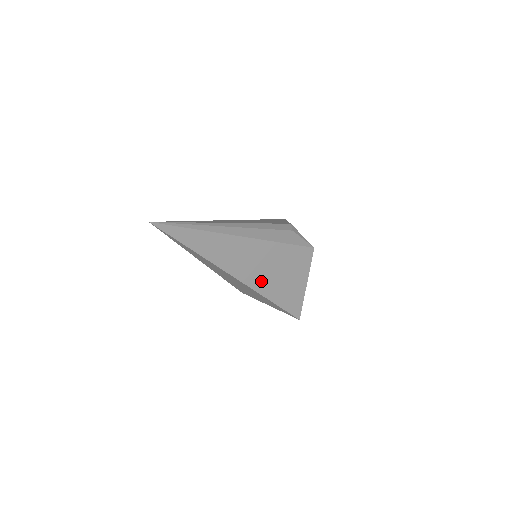
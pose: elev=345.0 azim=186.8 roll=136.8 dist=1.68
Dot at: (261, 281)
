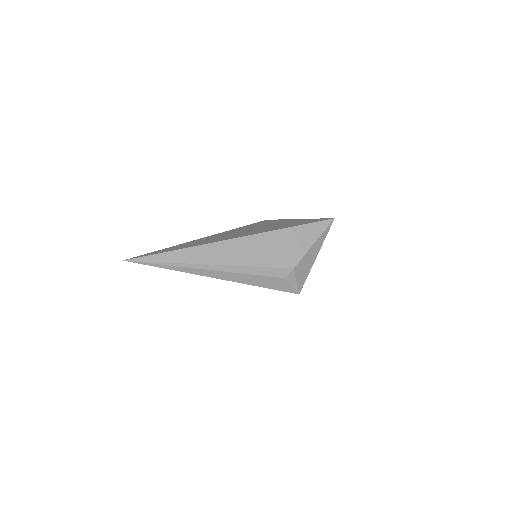
Dot at: occluded
